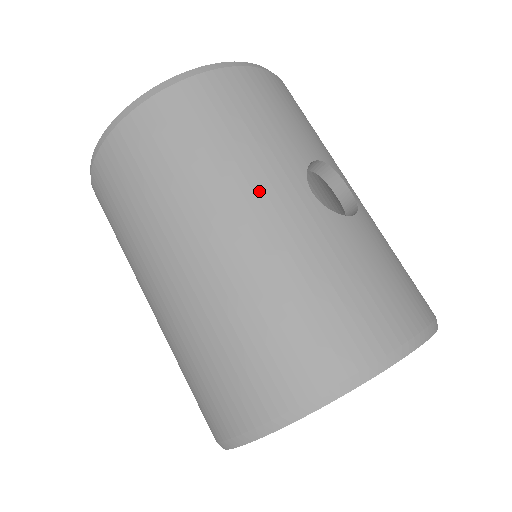
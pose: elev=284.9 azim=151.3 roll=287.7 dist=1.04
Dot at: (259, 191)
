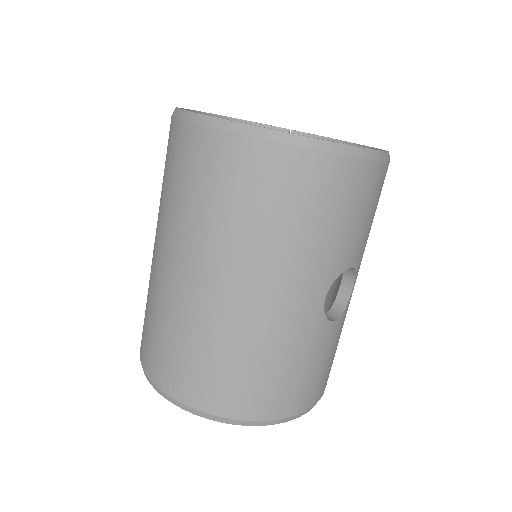
Dot at: (293, 282)
